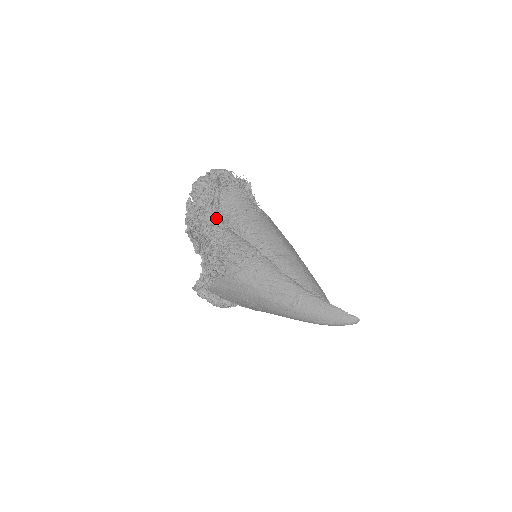
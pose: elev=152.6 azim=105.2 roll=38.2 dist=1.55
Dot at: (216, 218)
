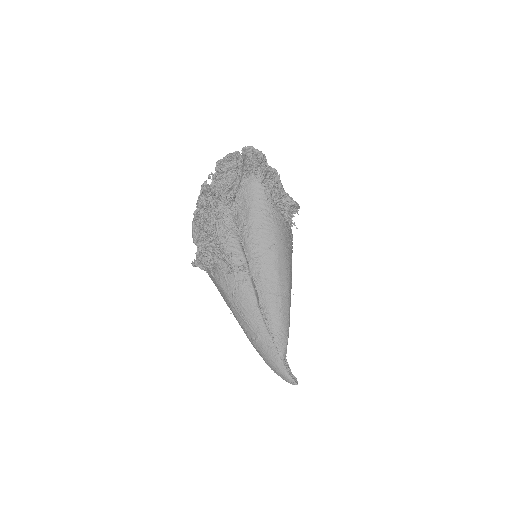
Dot at: (227, 209)
